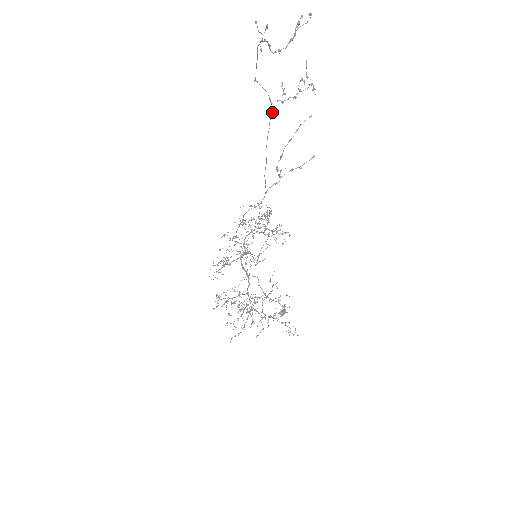
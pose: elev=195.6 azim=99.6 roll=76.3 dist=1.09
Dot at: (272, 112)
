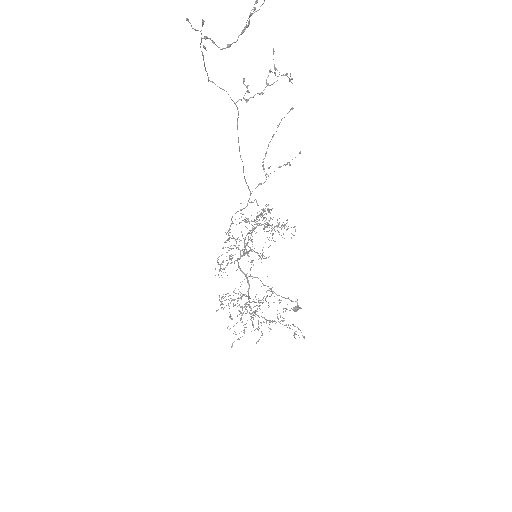
Dot at: (238, 112)
